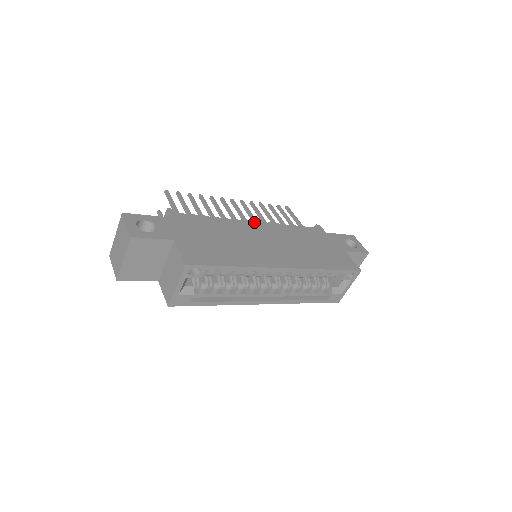
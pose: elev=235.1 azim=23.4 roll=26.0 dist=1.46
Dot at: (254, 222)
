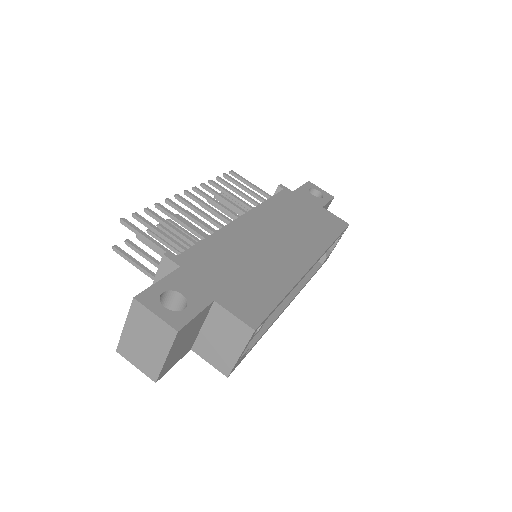
Dot at: (241, 218)
